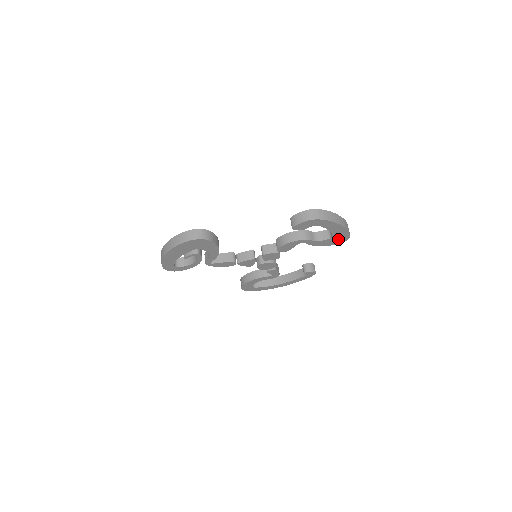
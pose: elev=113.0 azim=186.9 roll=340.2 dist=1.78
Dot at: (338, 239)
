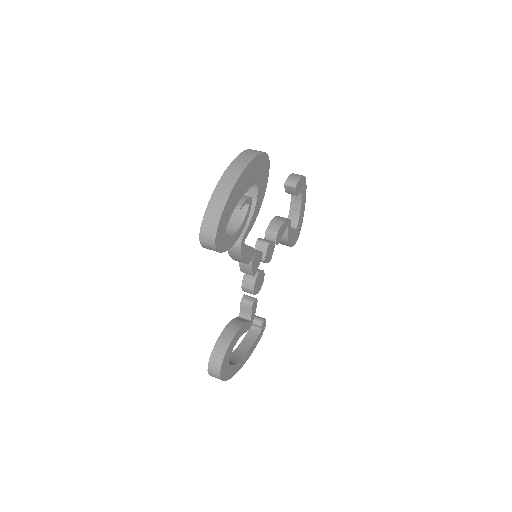
Dot at: (296, 234)
